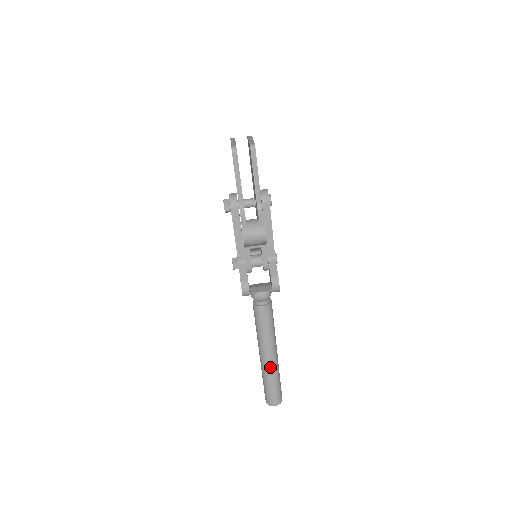
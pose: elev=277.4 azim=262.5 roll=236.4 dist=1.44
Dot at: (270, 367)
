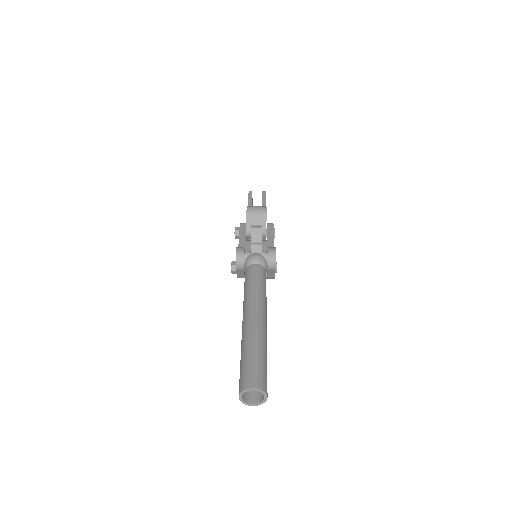
Dot at: (254, 326)
